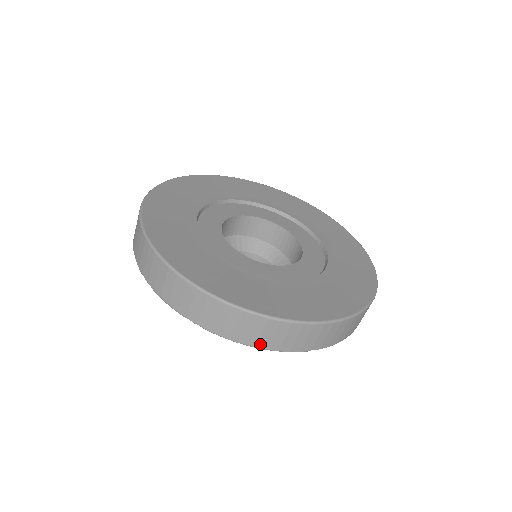
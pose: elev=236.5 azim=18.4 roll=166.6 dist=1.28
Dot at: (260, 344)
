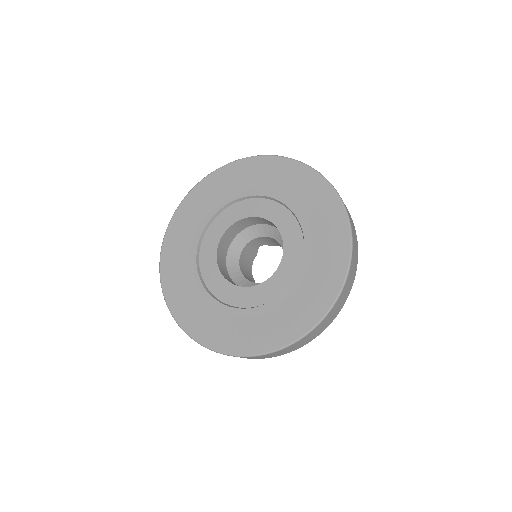
Dot at: (322, 331)
